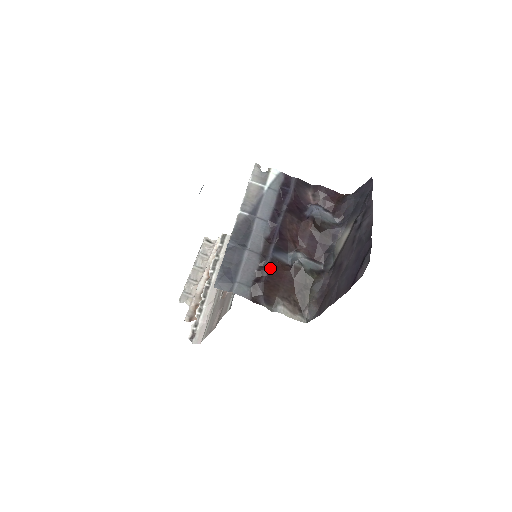
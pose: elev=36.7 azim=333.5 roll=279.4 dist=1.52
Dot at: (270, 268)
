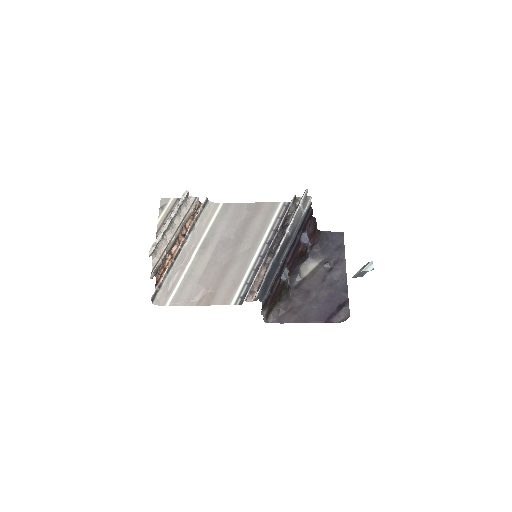
Dot at: occluded
